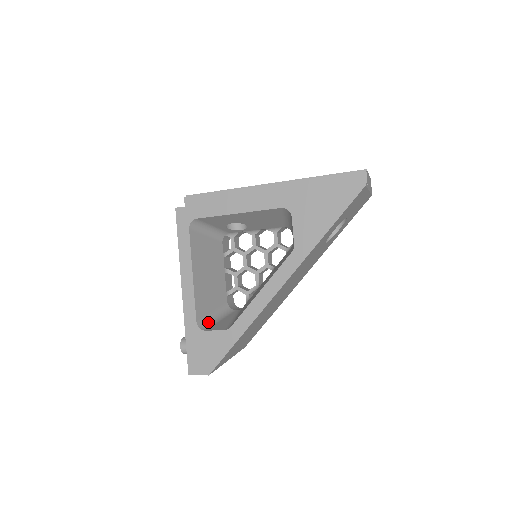
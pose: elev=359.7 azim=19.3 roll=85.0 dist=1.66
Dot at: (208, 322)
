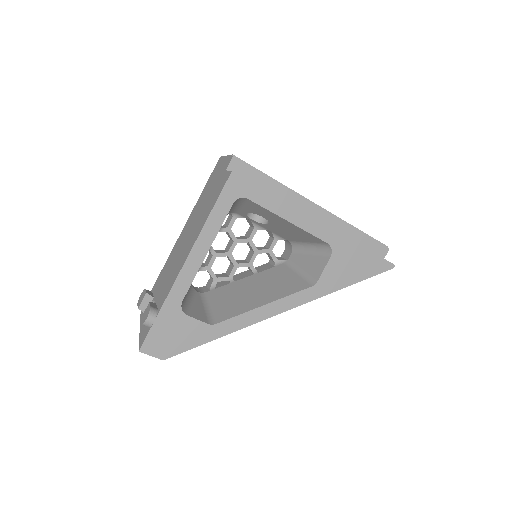
Dot at: (185, 302)
